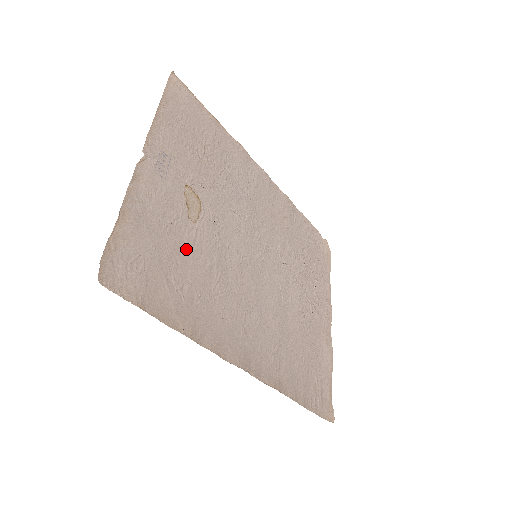
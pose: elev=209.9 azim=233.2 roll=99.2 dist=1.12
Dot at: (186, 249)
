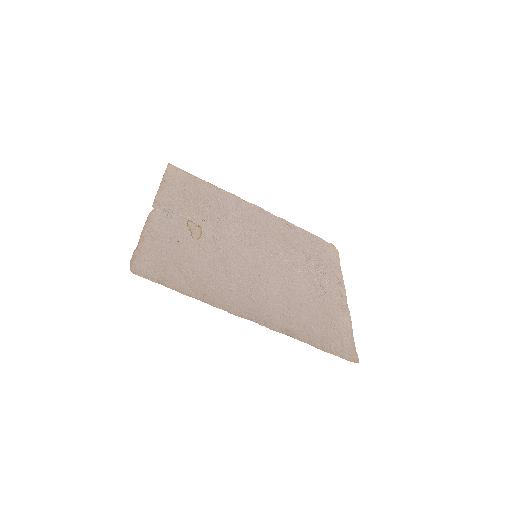
Dot at: (193, 254)
